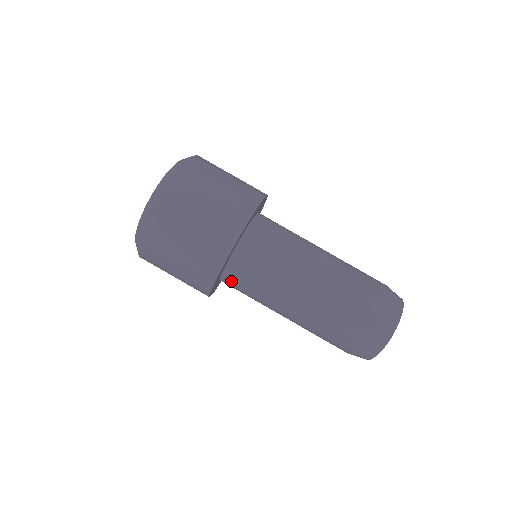
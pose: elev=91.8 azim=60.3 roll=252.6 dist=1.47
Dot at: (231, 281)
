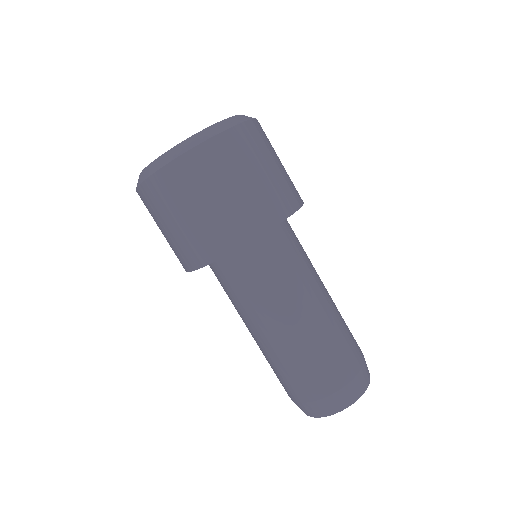
Dot at: (214, 271)
